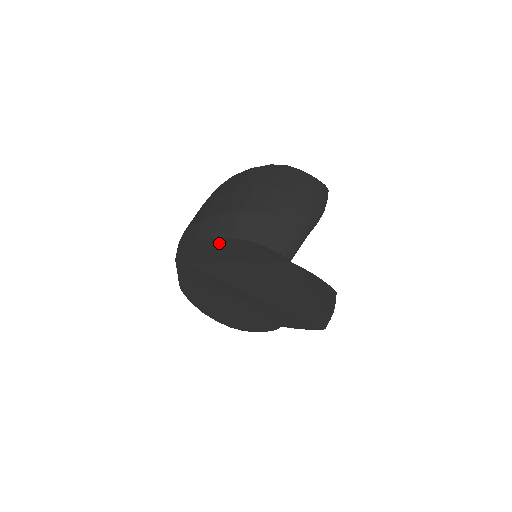
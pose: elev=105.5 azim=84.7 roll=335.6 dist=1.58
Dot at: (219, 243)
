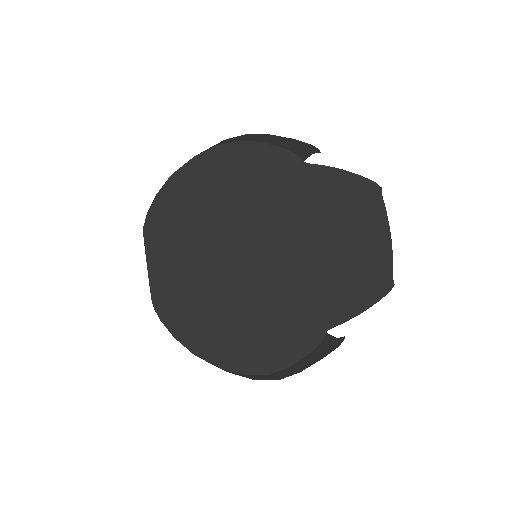
Dot at: (204, 164)
